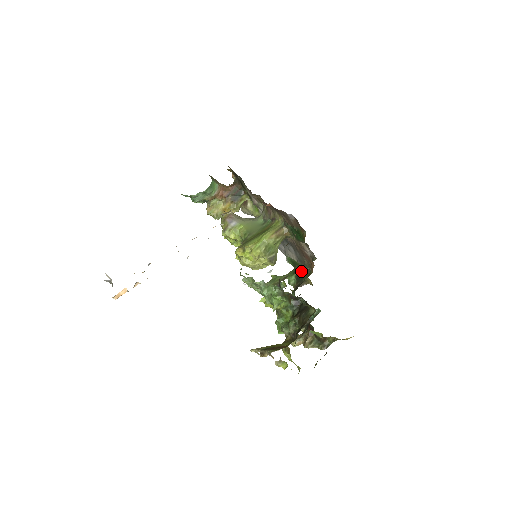
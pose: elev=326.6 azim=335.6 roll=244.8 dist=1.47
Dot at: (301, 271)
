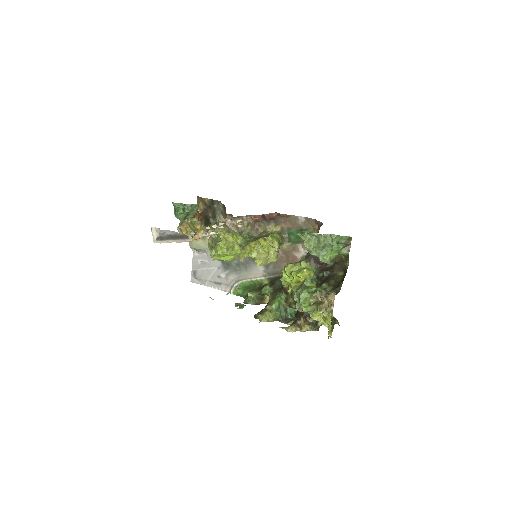
Dot at: (280, 278)
